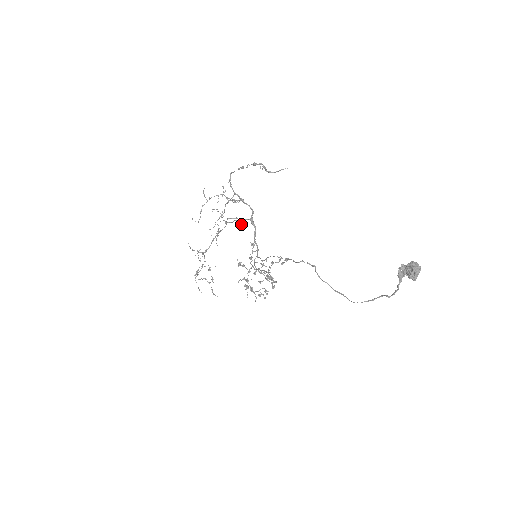
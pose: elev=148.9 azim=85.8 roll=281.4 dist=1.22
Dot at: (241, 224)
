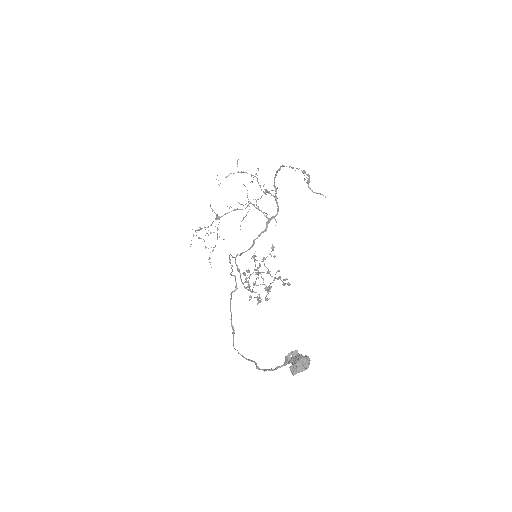
Dot at: occluded
